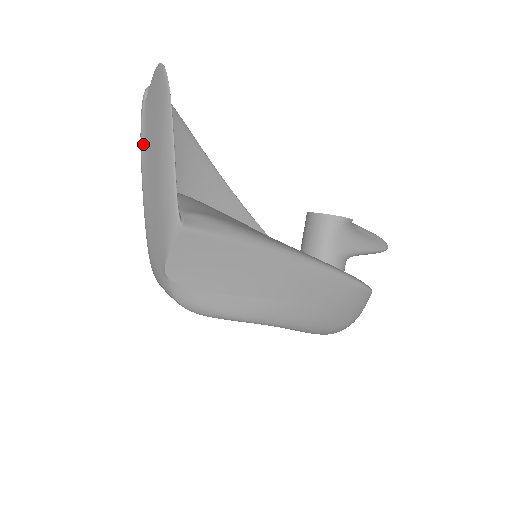
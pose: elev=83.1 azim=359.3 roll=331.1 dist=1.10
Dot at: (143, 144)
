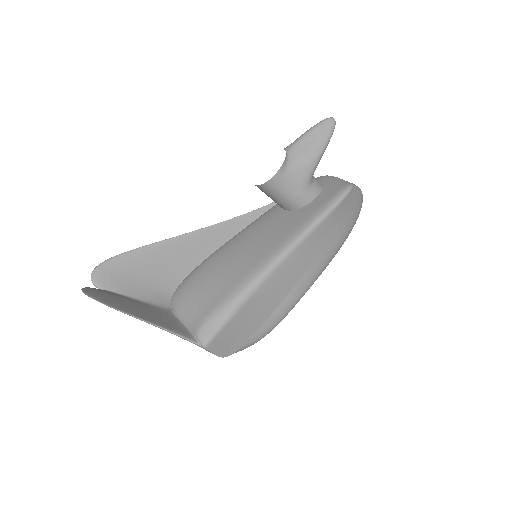
Dot at: occluded
